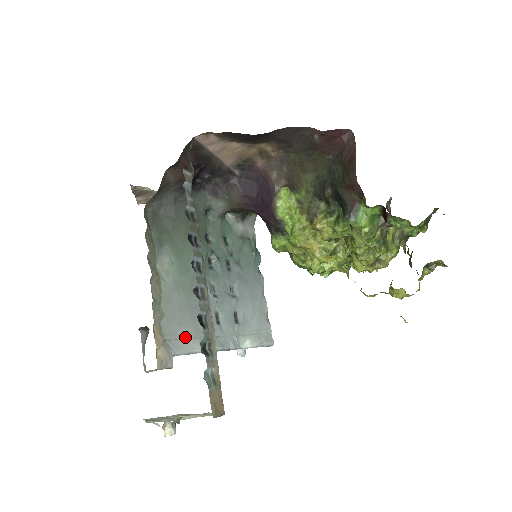
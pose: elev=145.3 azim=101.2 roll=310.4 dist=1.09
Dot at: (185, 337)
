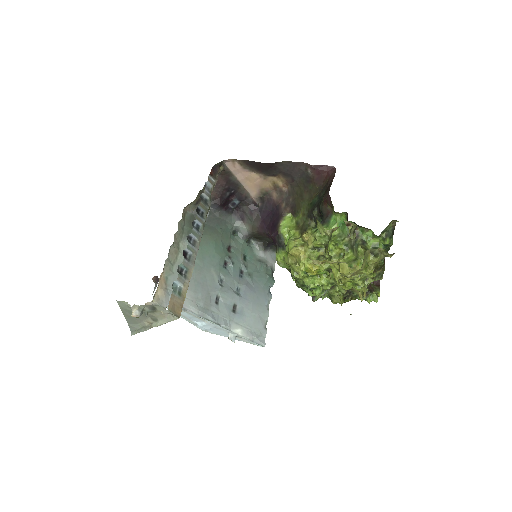
Dot at: occluded
